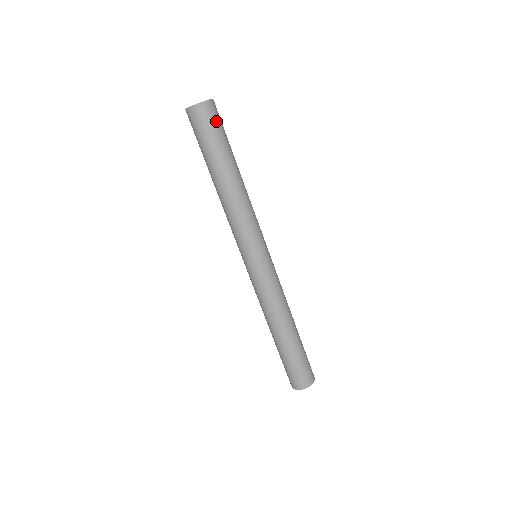
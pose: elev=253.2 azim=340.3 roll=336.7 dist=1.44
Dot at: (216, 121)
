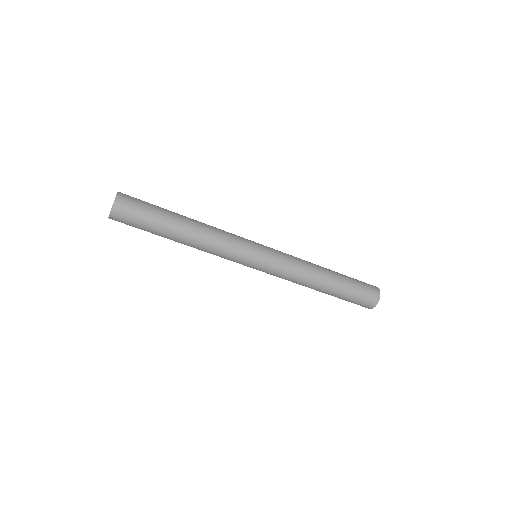
Dot at: (136, 202)
